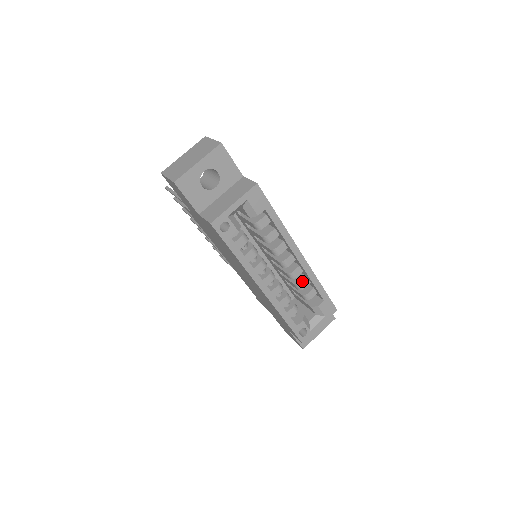
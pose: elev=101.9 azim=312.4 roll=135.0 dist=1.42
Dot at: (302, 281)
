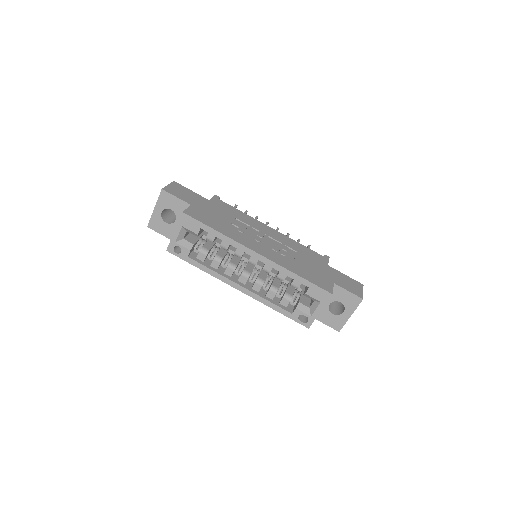
Dot at: (278, 274)
